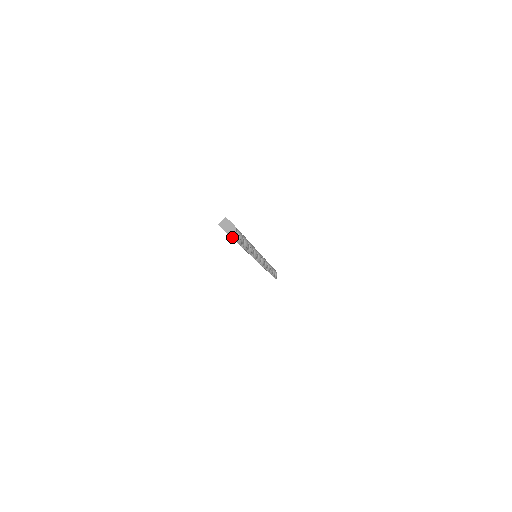
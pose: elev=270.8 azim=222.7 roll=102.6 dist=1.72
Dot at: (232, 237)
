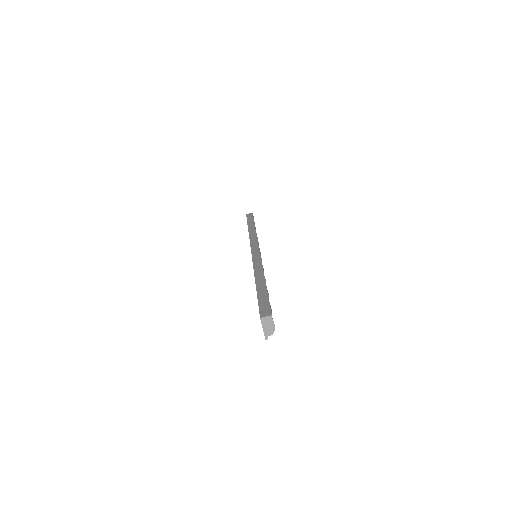
Dot at: (265, 337)
